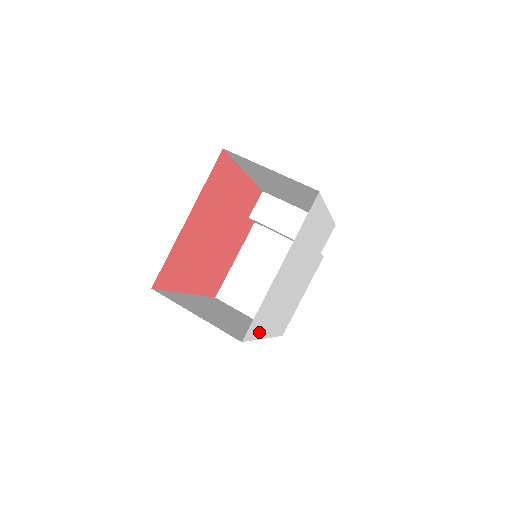
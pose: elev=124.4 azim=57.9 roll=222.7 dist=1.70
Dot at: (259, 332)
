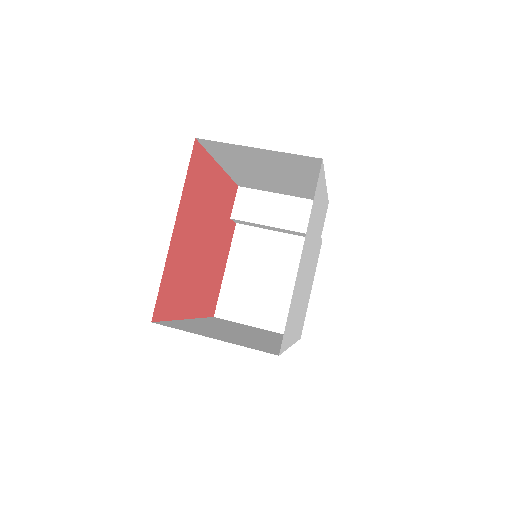
Dot at: (288, 339)
